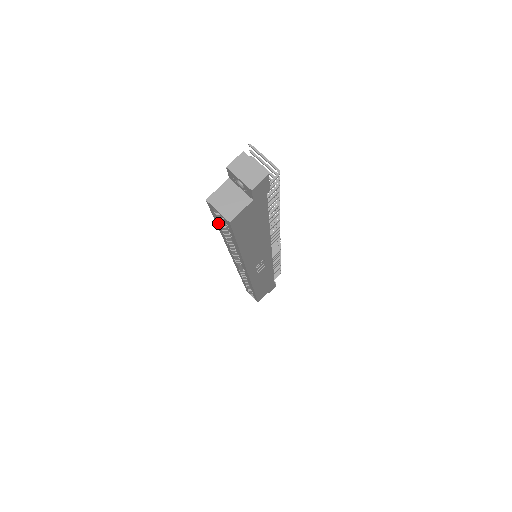
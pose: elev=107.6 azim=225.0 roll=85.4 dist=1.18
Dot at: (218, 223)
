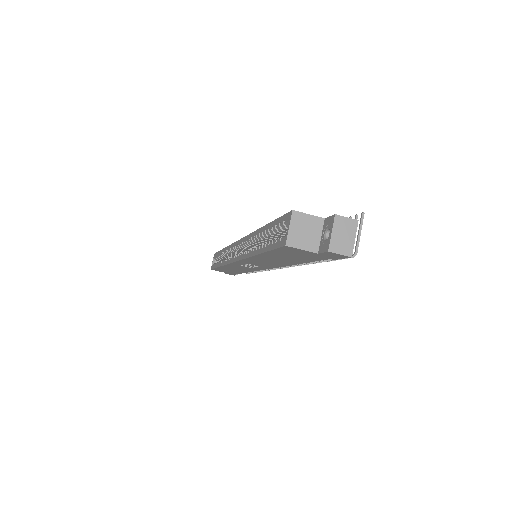
Dot at: (274, 225)
